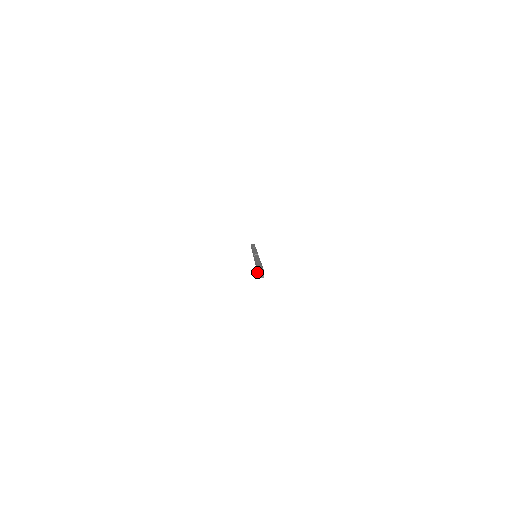
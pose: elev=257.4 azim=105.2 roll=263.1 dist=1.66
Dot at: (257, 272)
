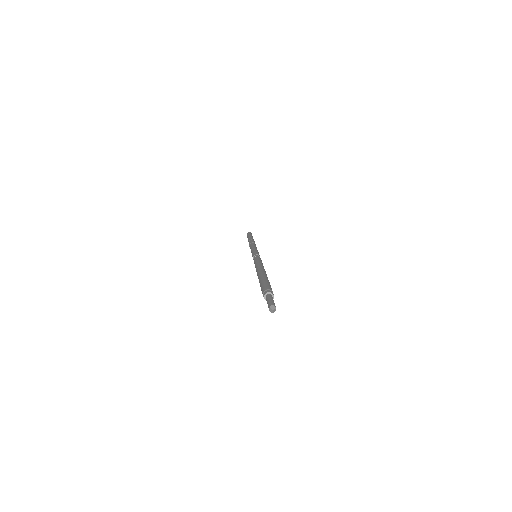
Dot at: (264, 291)
